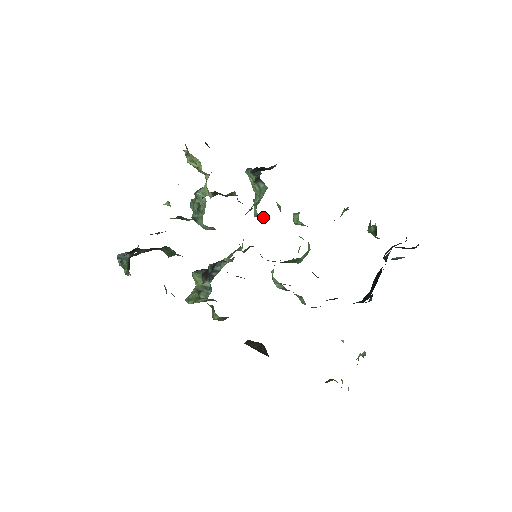
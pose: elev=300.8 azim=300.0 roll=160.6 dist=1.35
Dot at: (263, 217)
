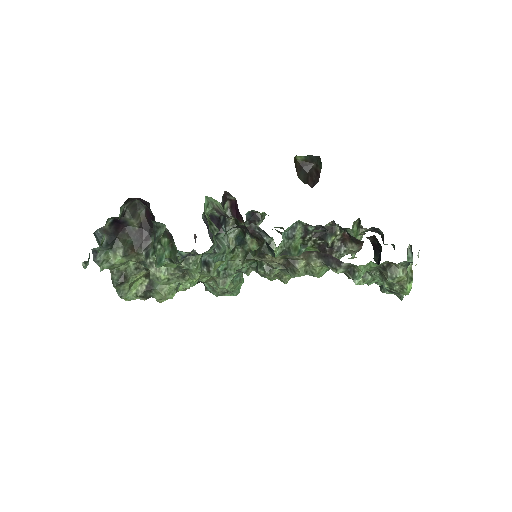
Dot at: occluded
